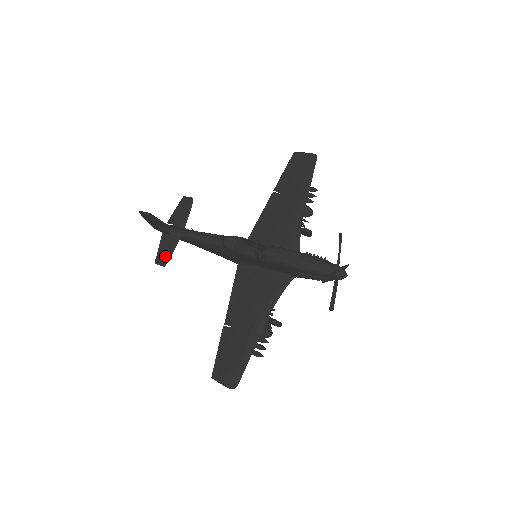
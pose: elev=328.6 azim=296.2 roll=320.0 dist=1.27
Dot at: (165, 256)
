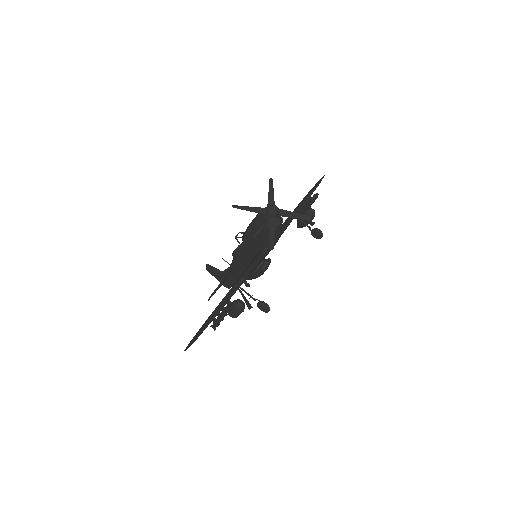
Dot at: (213, 292)
